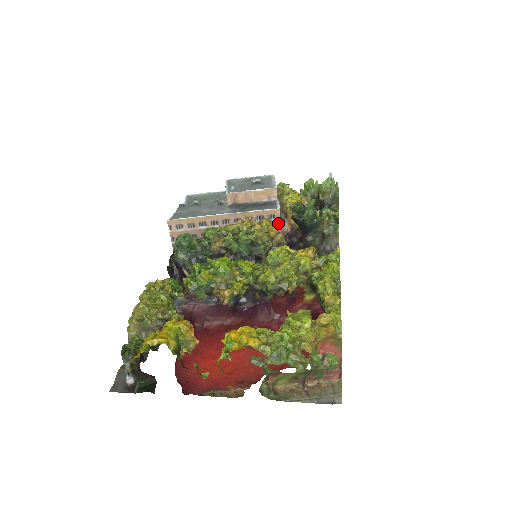
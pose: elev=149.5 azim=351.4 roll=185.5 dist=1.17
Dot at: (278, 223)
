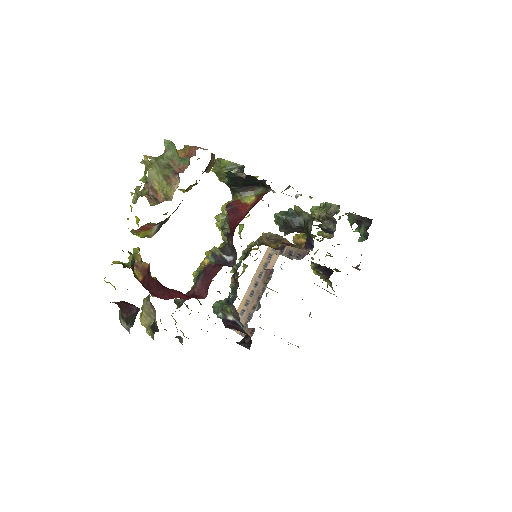
Dot at: occluded
